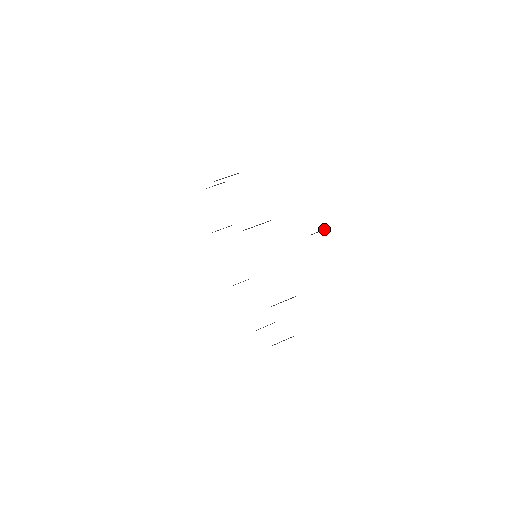
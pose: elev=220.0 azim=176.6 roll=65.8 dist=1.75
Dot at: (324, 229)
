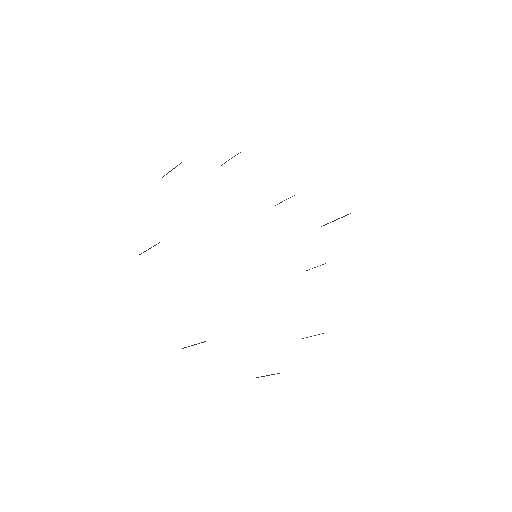
Dot at: occluded
